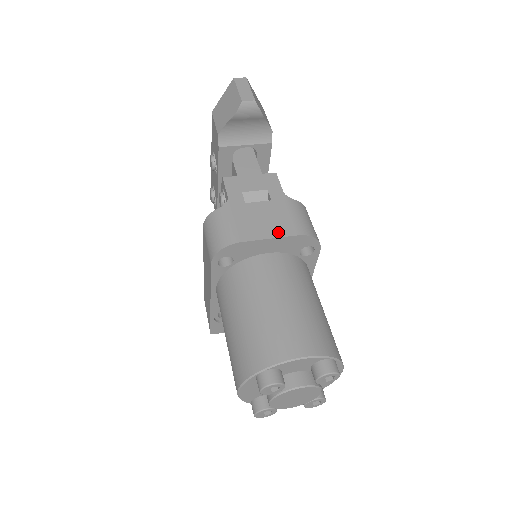
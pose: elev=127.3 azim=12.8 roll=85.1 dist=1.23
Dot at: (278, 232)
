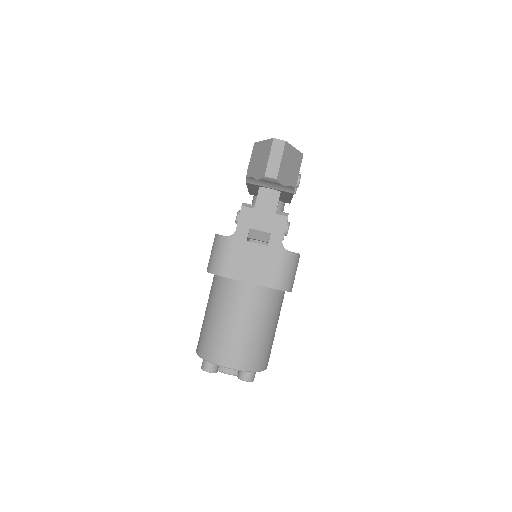
Dot at: (257, 279)
